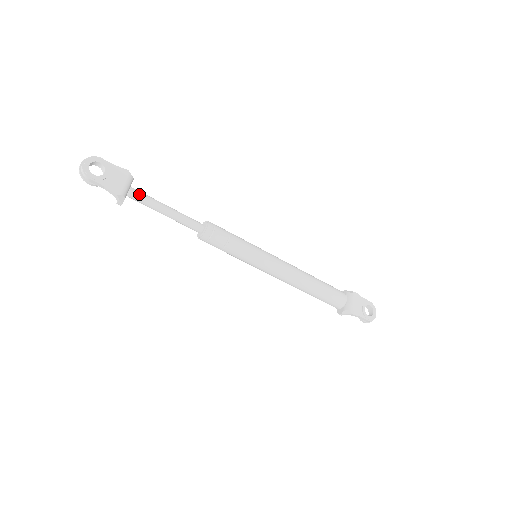
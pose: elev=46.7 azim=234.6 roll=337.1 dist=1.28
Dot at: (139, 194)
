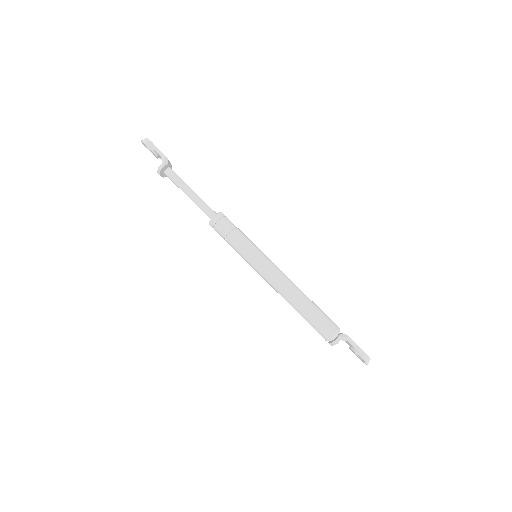
Dot at: (175, 173)
